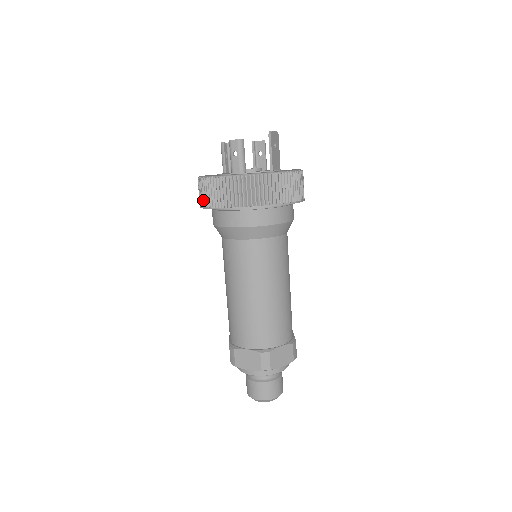
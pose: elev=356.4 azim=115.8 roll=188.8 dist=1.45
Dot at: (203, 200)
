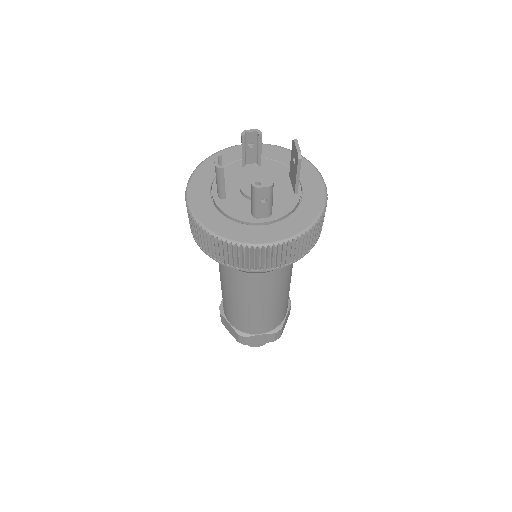
Dot at: (222, 258)
